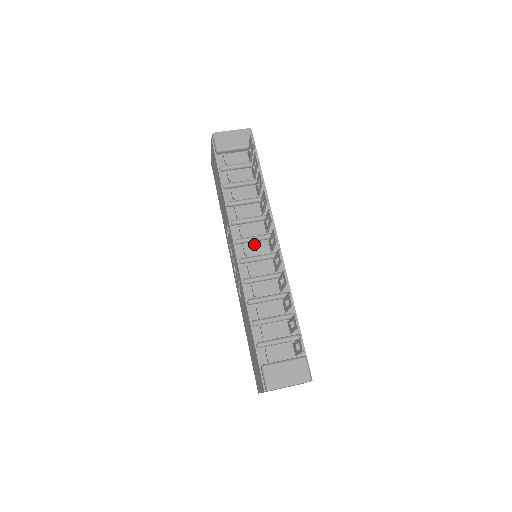
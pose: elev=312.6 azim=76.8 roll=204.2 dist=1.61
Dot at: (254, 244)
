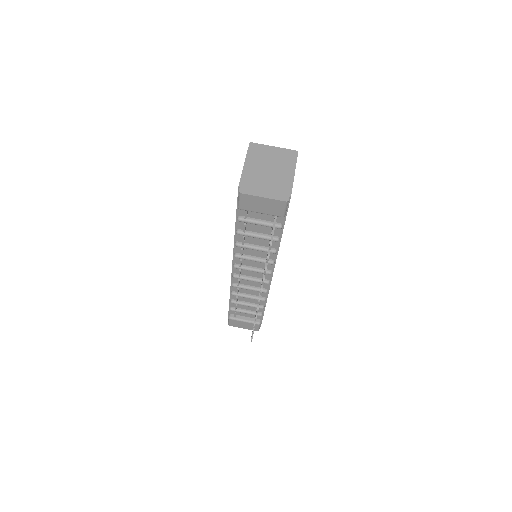
Dot at: occluded
